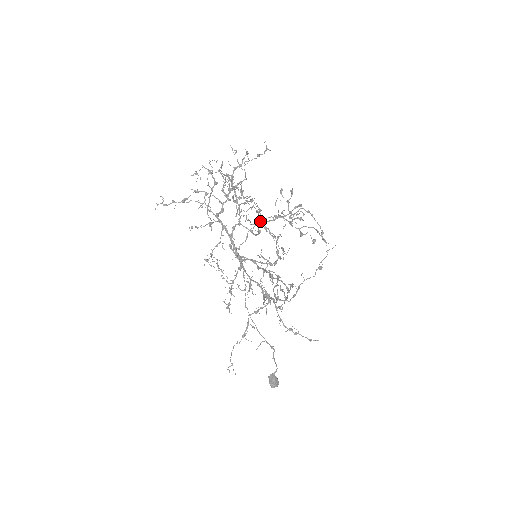
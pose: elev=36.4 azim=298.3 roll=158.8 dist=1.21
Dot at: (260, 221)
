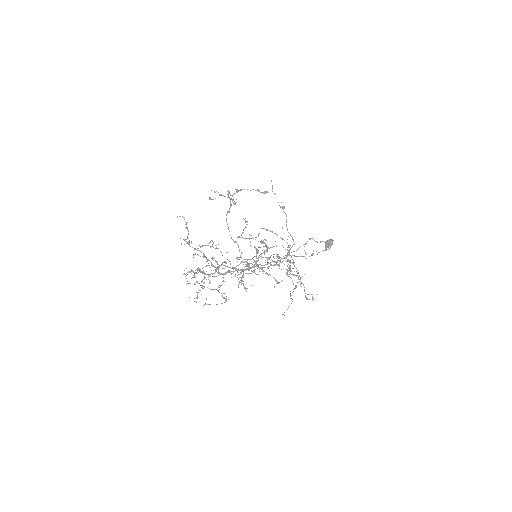
Dot at: occluded
